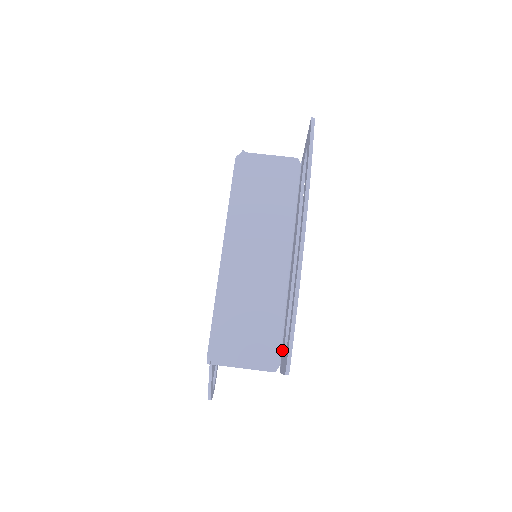
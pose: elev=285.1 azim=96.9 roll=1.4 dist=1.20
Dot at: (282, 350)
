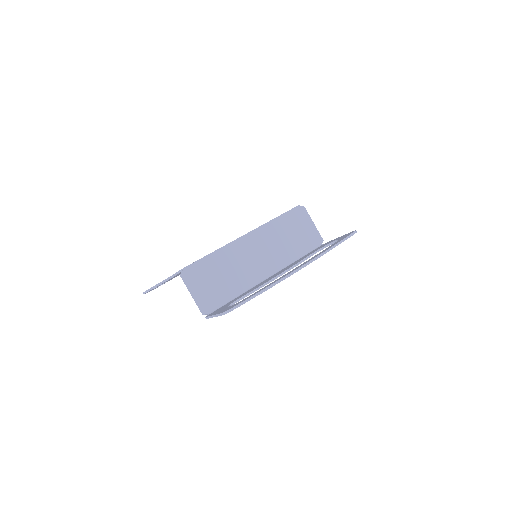
Dot at: (219, 308)
